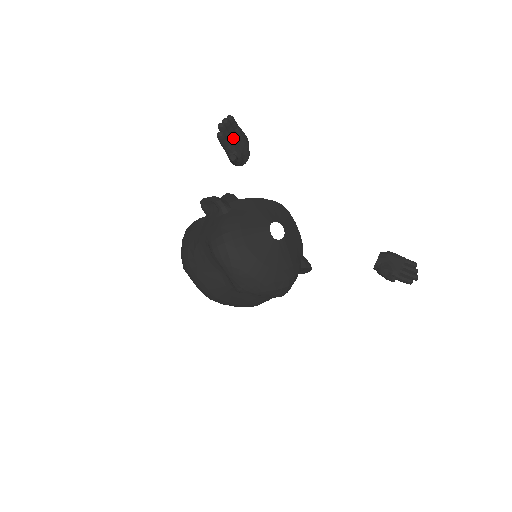
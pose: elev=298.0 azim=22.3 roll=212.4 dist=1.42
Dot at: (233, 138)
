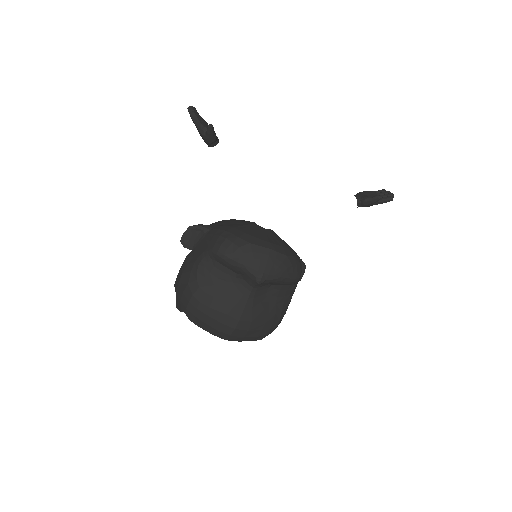
Dot at: (202, 121)
